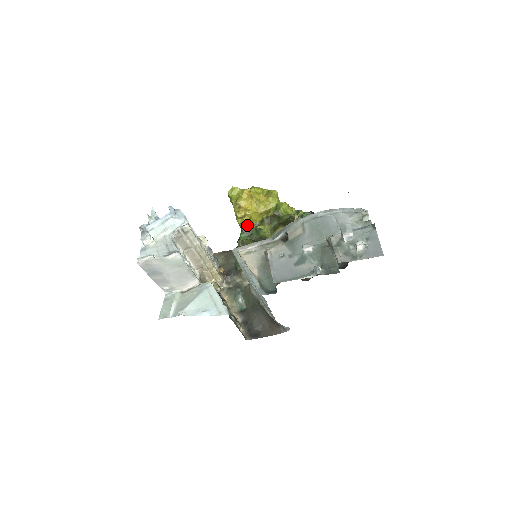
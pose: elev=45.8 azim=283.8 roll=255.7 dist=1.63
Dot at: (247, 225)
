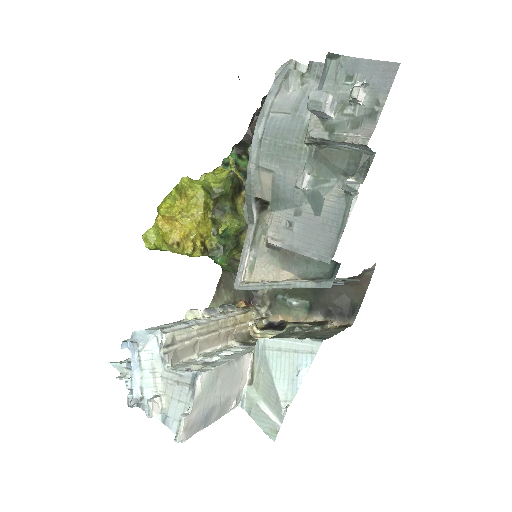
Dot at: (208, 246)
